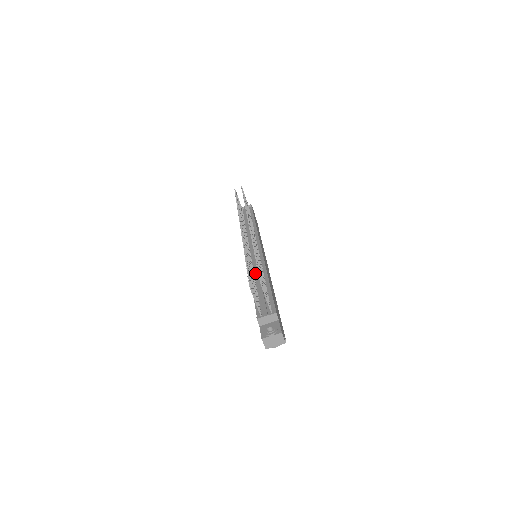
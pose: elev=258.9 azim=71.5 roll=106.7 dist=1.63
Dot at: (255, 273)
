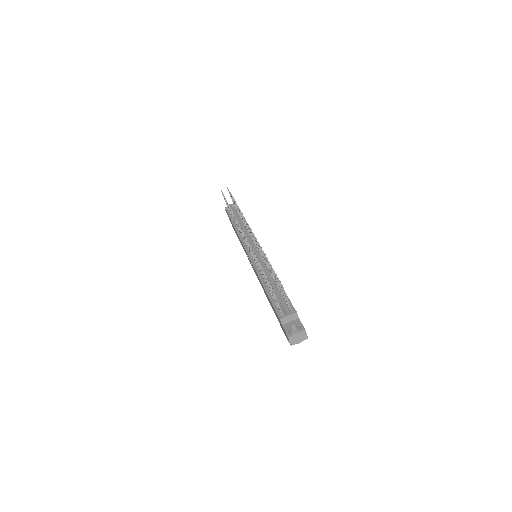
Dot at: occluded
